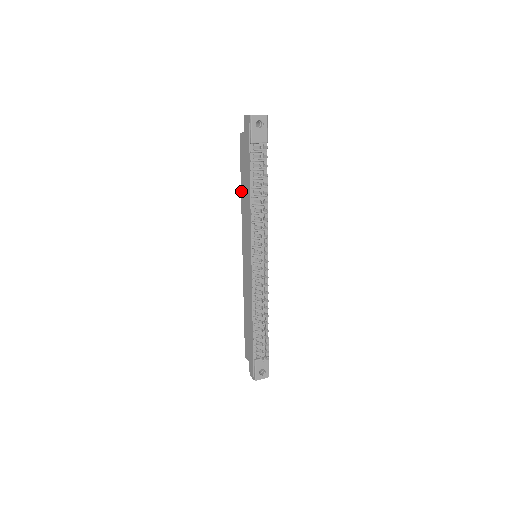
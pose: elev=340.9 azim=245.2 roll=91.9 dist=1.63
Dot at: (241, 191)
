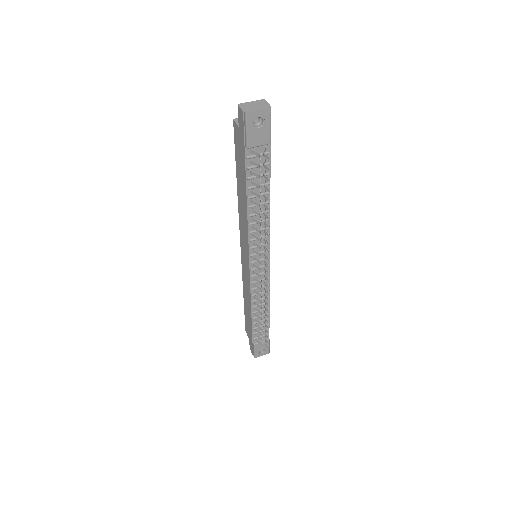
Dot at: (237, 188)
